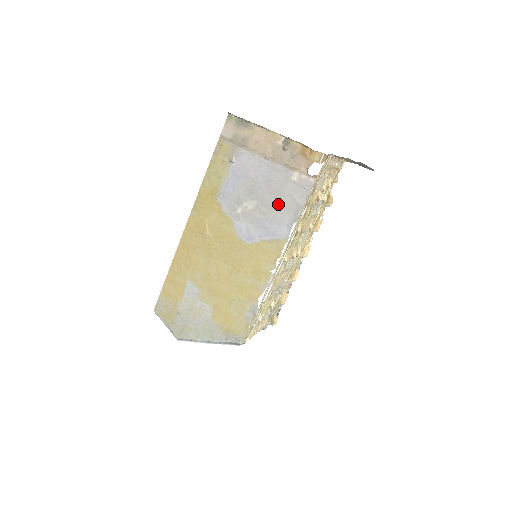
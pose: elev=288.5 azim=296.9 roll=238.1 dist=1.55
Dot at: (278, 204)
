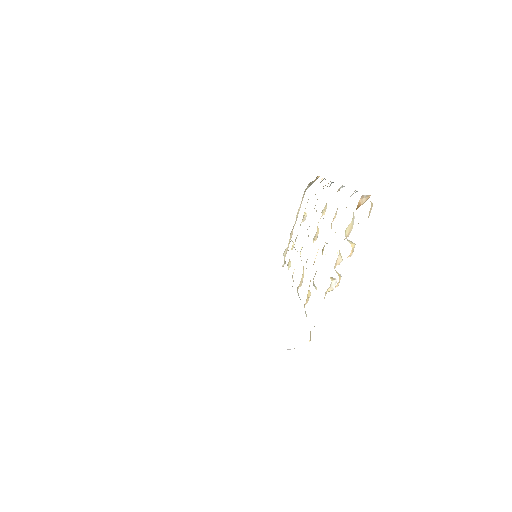
Dot at: occluded
